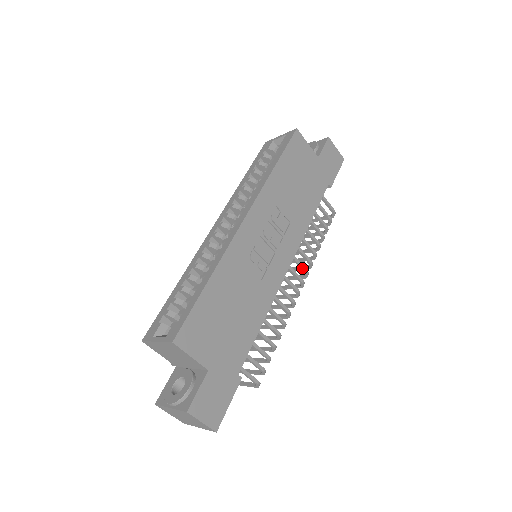
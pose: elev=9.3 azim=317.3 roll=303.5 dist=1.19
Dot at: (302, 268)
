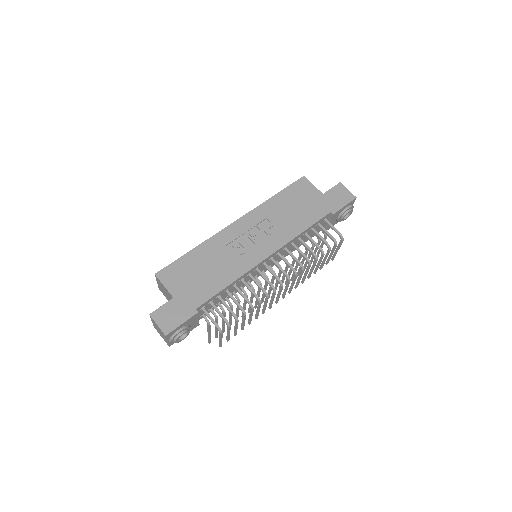
Dot at: (289, 265)
